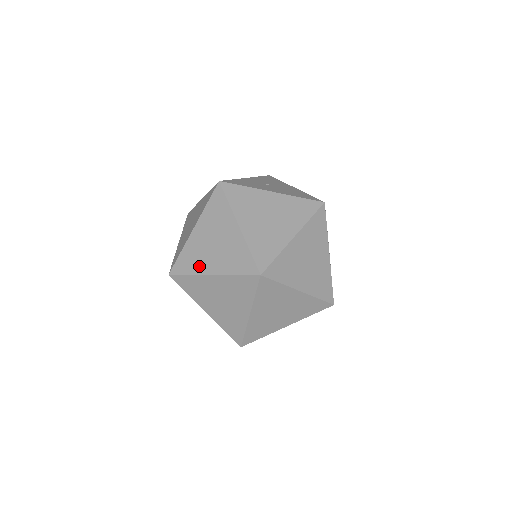
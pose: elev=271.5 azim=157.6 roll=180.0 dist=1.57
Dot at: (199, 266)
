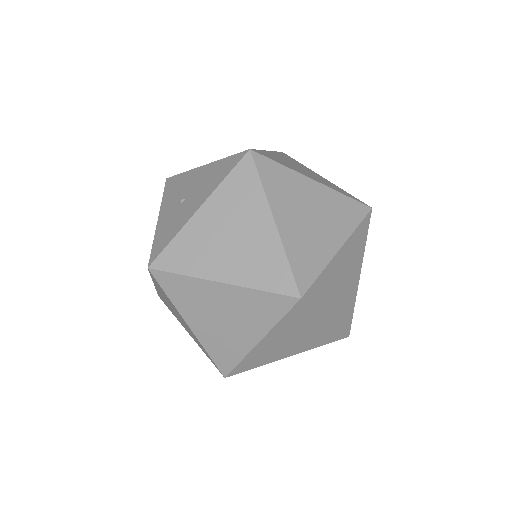
Dot at: (238, 347)
